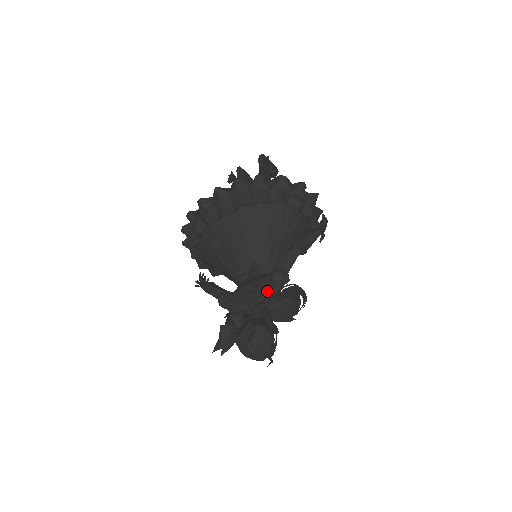
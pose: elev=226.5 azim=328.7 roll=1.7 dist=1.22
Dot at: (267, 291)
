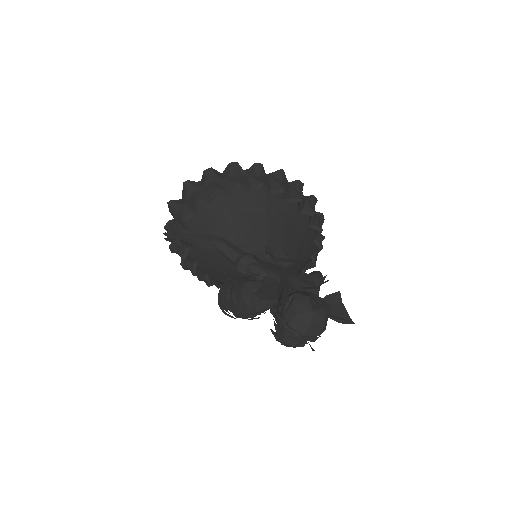
Dot at: (309, 285)
